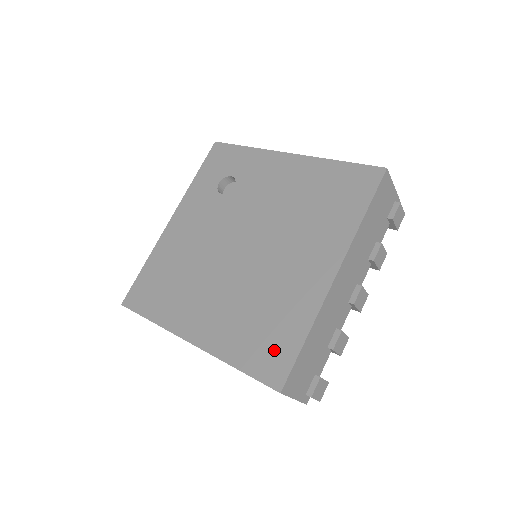
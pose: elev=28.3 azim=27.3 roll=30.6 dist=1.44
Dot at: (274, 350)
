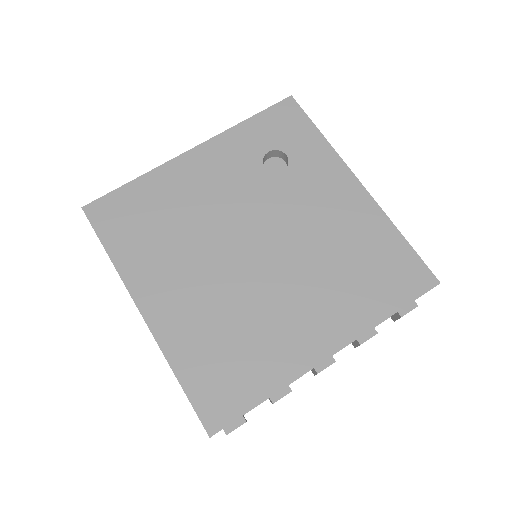
Dot at: (227, 389)
